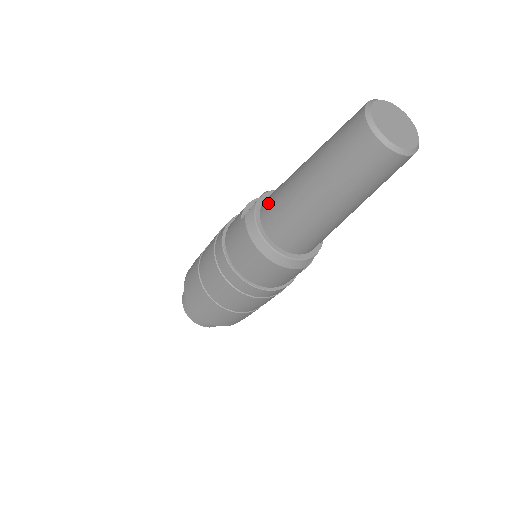
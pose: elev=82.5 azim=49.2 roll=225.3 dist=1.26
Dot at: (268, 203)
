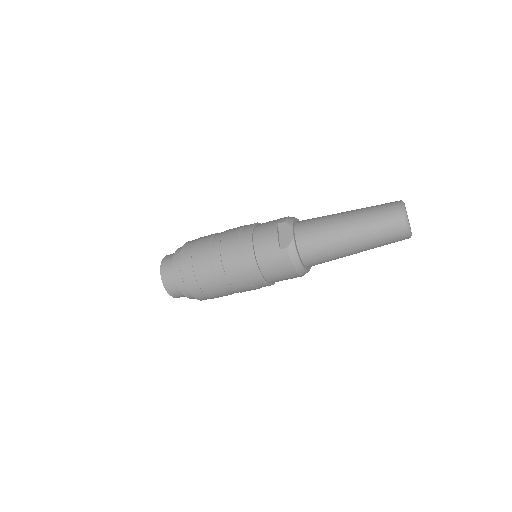
Dot at: (307, 242)
